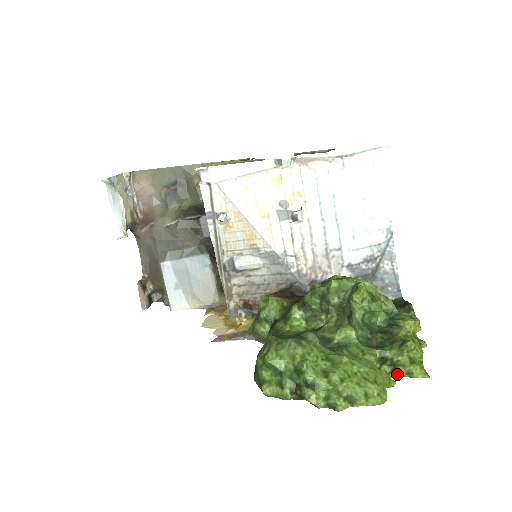
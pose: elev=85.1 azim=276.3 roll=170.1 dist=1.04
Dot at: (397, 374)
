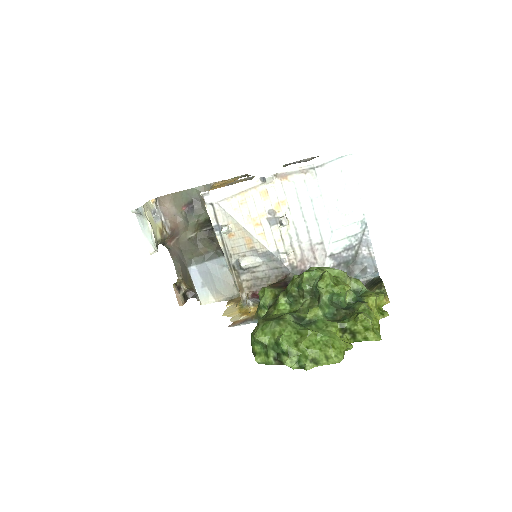
Dot at: (356, 339)
